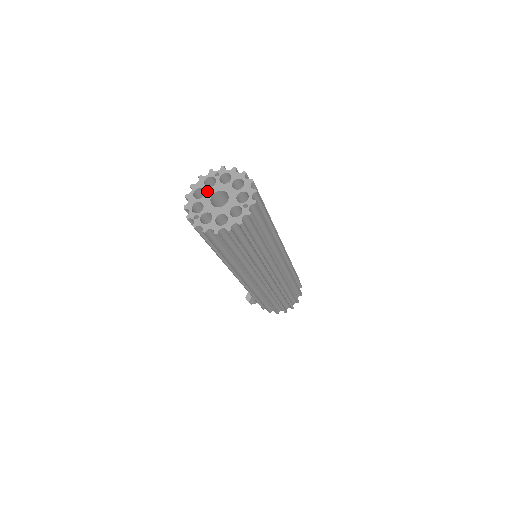
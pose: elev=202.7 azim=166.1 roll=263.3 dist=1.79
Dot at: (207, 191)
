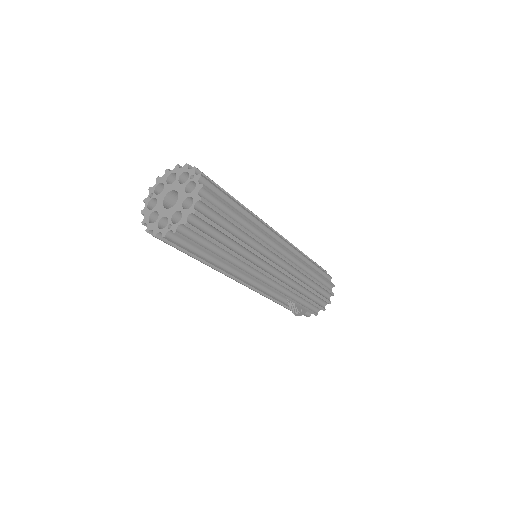
Dot at: (157, 209)
